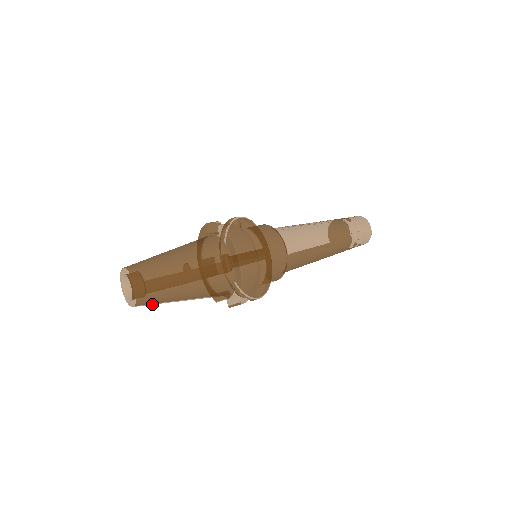
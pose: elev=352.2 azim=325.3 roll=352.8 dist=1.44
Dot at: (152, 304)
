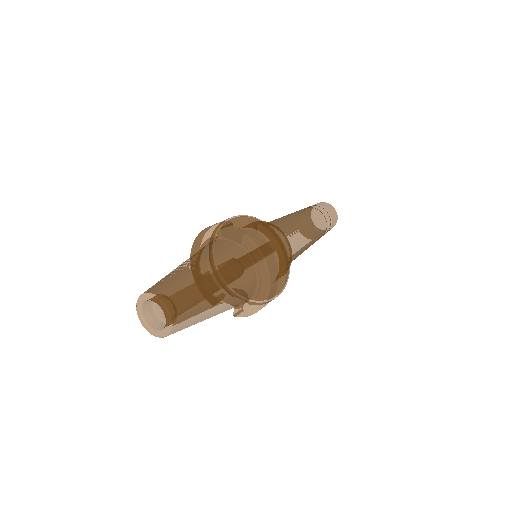
Dot at: occluded
